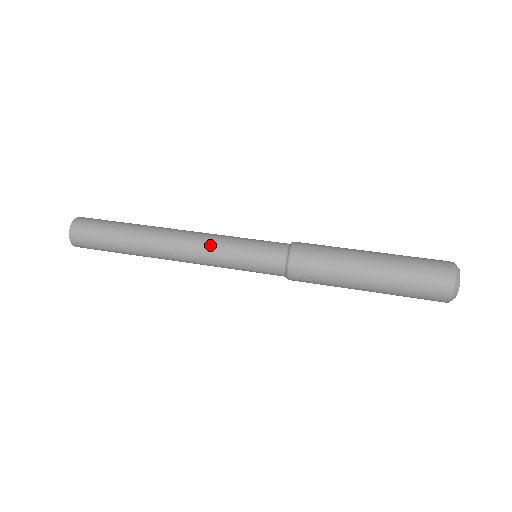
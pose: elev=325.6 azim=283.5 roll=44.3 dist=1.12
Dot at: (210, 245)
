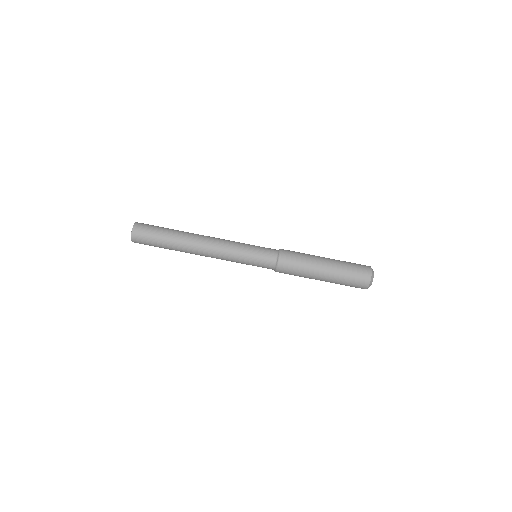
Dot at: occluded
